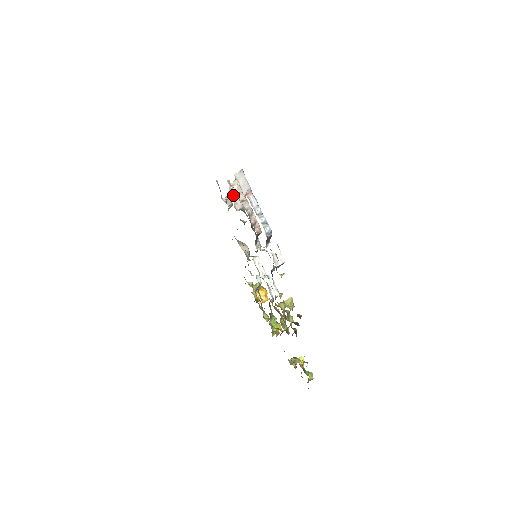
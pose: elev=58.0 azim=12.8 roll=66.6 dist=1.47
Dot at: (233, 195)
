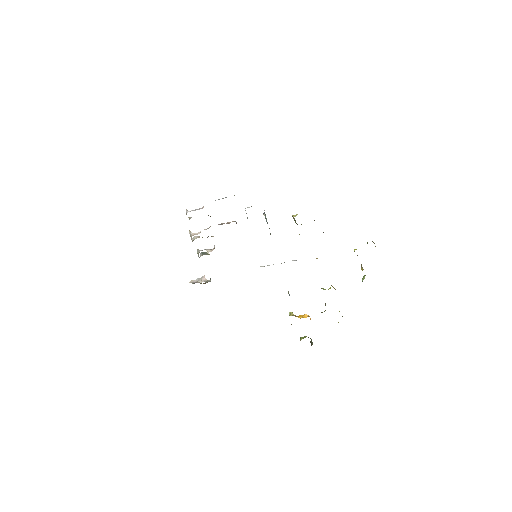
Dot at: occluded
